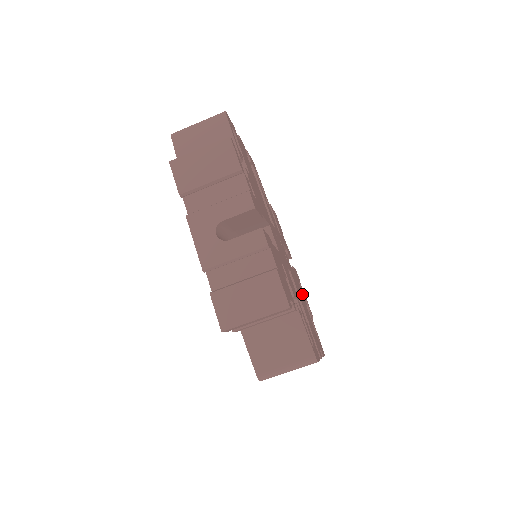
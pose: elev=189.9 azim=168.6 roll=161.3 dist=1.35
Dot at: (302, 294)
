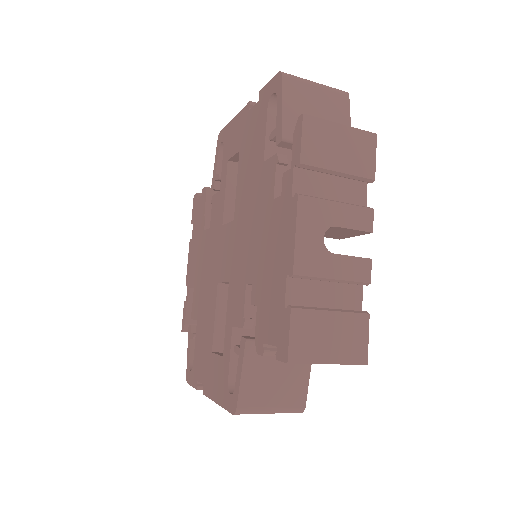
Dot at: occluded
